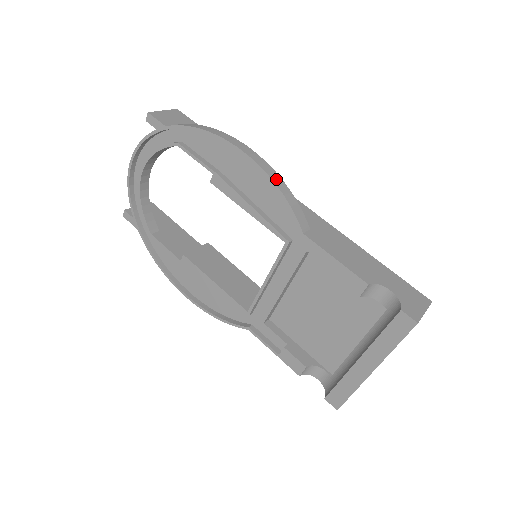
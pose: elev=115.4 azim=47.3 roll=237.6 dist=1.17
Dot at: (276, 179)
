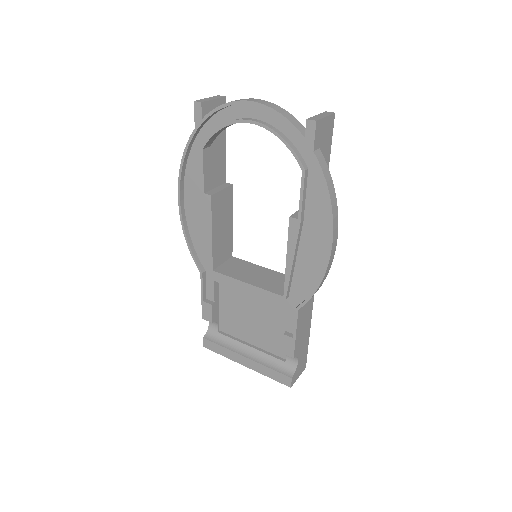
Dot at: (325, 277)
